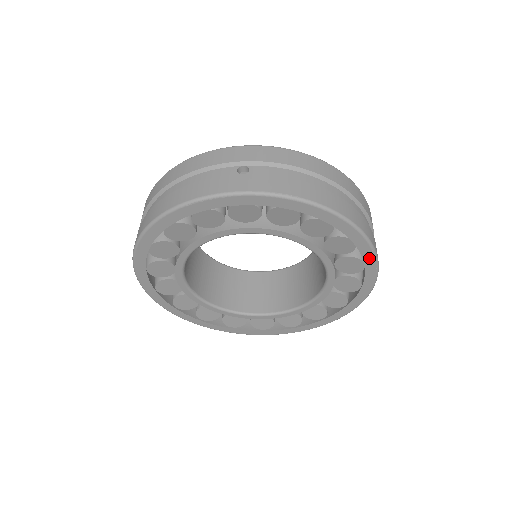
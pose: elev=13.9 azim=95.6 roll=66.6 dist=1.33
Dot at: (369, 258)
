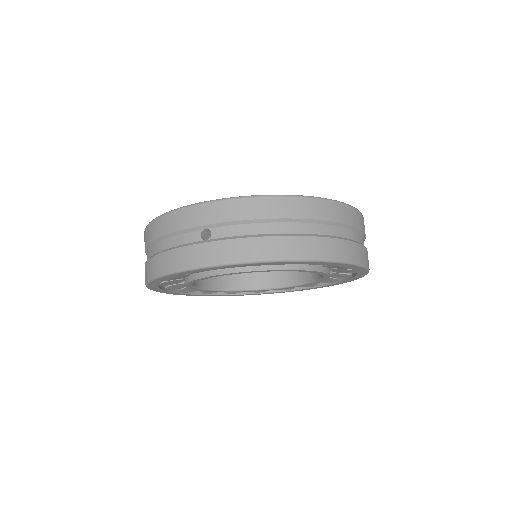
Dot at: (351, 266)
